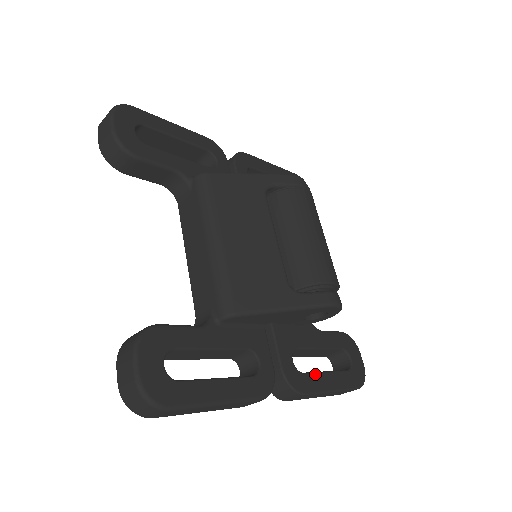
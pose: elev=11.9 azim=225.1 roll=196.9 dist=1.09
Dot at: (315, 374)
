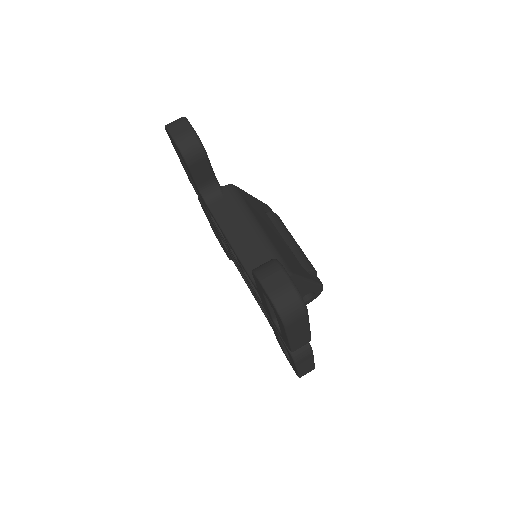
Dot at: occluded
